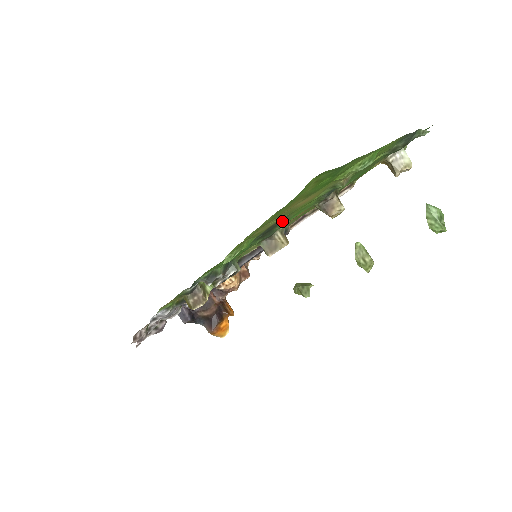
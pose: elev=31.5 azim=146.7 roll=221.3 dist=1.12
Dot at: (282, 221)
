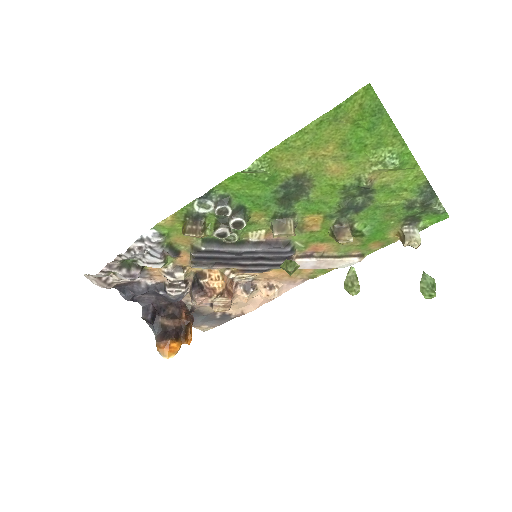
Dot at: (304, 196)
